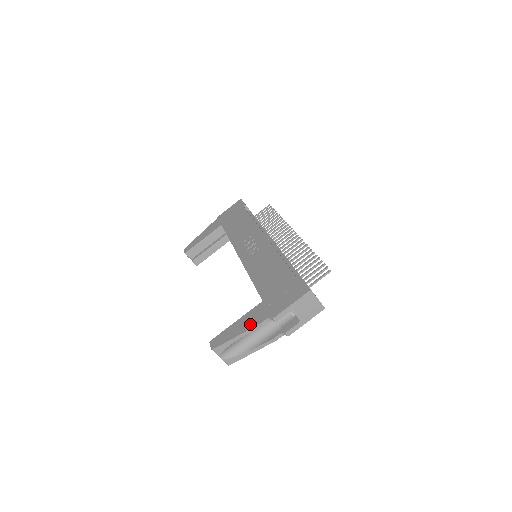
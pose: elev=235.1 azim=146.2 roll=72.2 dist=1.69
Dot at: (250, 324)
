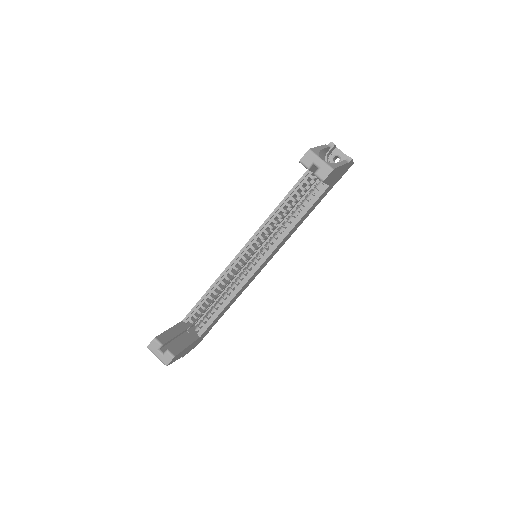
Dot at: occluded
